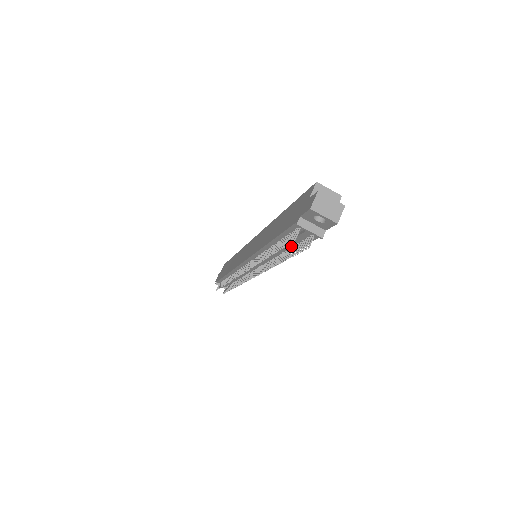
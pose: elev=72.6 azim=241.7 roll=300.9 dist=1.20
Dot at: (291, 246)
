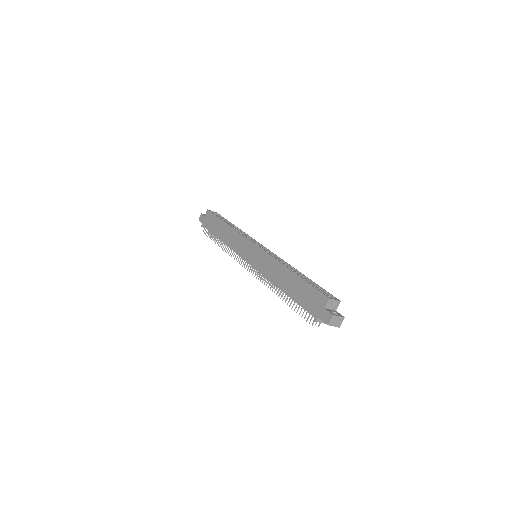
Dot at: occluded
